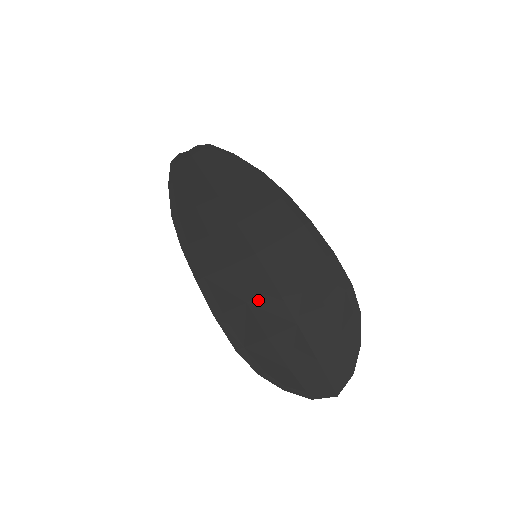
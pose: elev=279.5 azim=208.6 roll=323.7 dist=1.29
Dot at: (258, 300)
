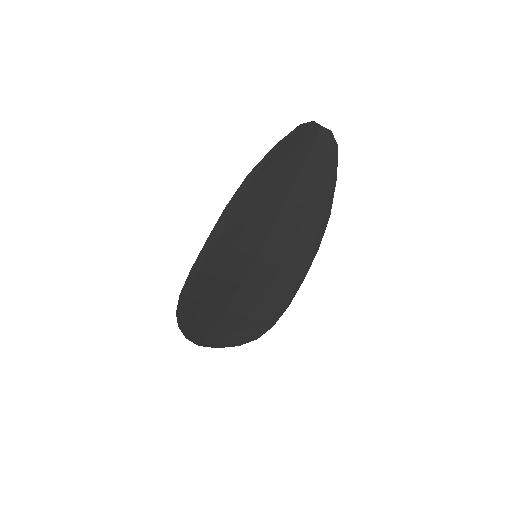
Dot at: (224, 281)
